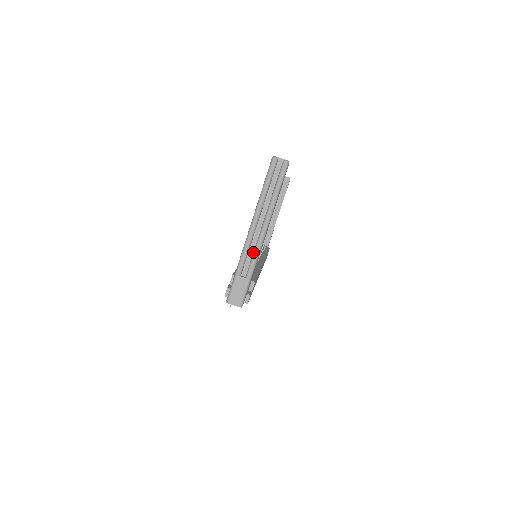
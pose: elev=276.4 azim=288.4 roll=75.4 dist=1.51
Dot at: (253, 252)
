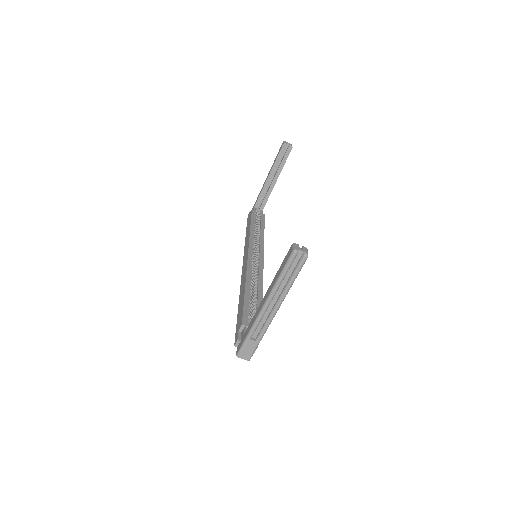
Dot at: (265, 322)
